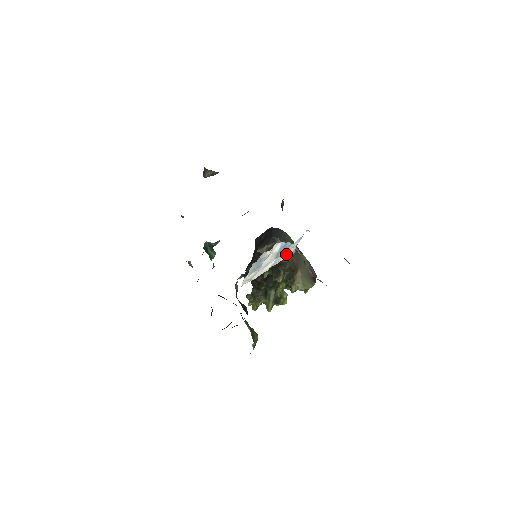
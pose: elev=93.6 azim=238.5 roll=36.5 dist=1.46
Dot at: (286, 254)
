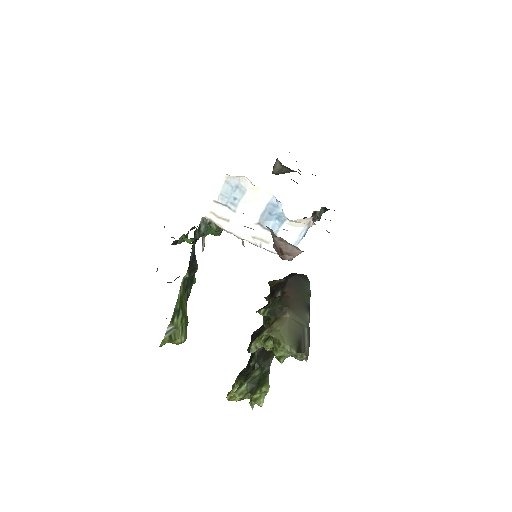
Dot at: occluded
